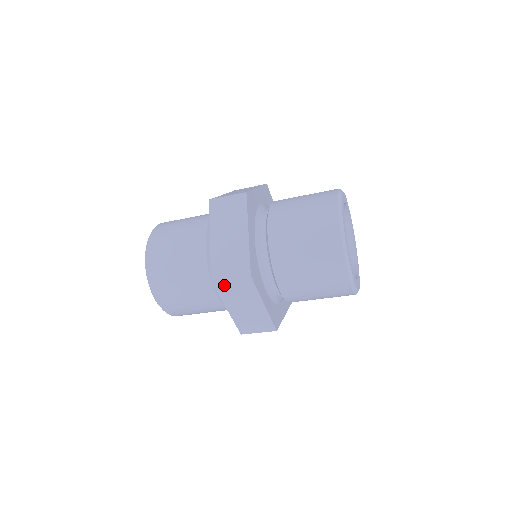
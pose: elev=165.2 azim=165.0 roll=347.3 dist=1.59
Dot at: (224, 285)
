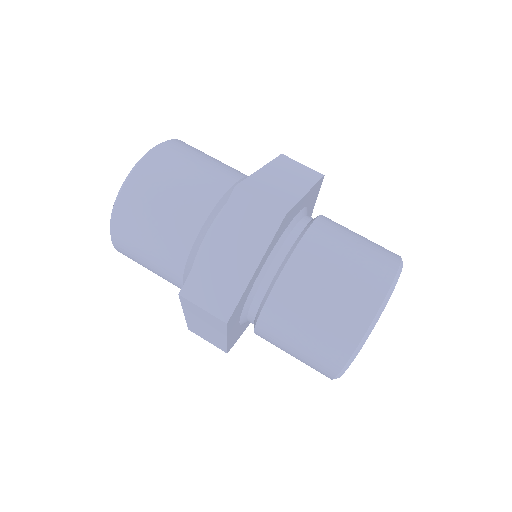
Dot at: (243, 202)
